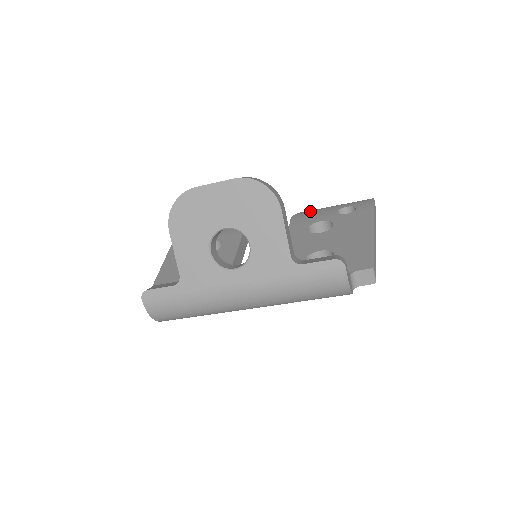
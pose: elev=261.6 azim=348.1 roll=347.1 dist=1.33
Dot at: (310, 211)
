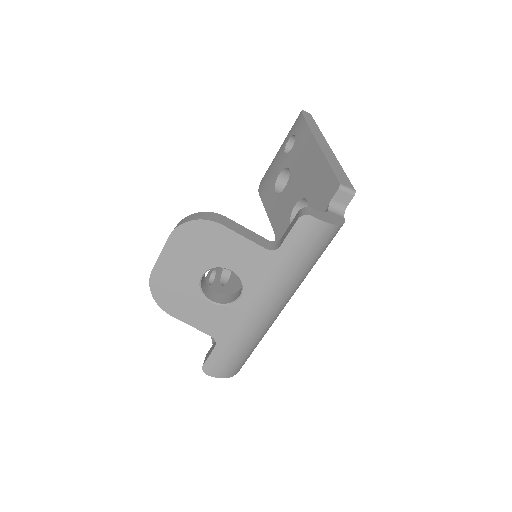
Dot at: (267, 171)
